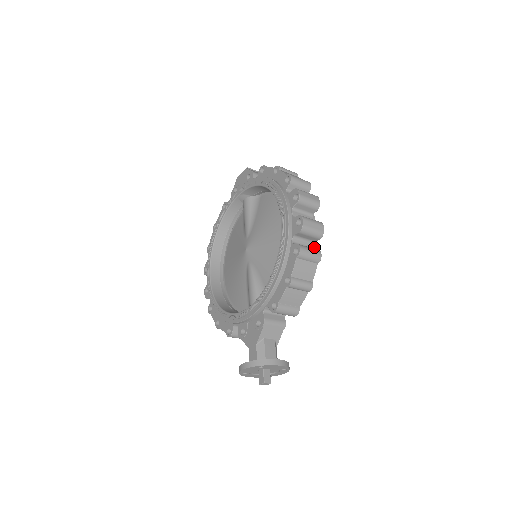
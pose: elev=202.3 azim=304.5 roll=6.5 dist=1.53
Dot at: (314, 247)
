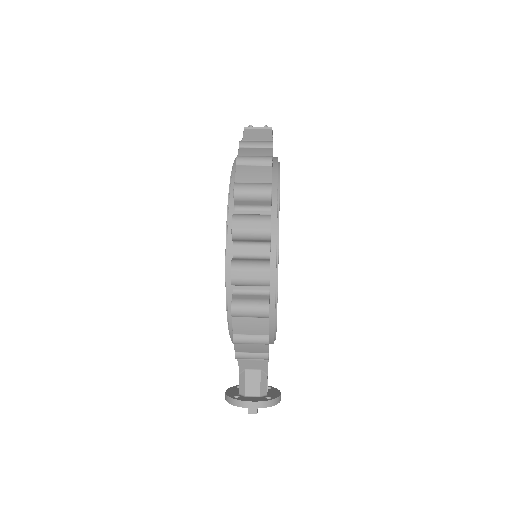
Dot at: (272, 288)
